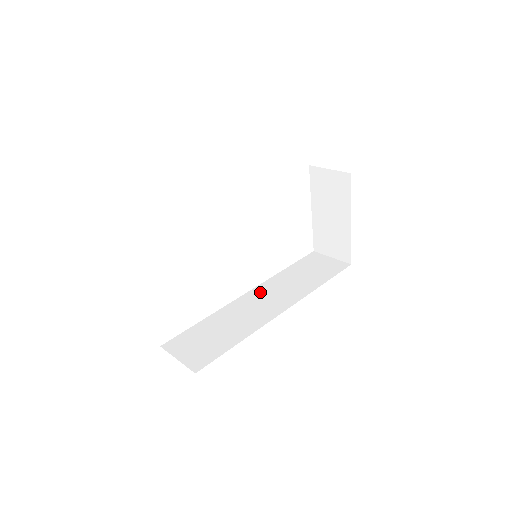
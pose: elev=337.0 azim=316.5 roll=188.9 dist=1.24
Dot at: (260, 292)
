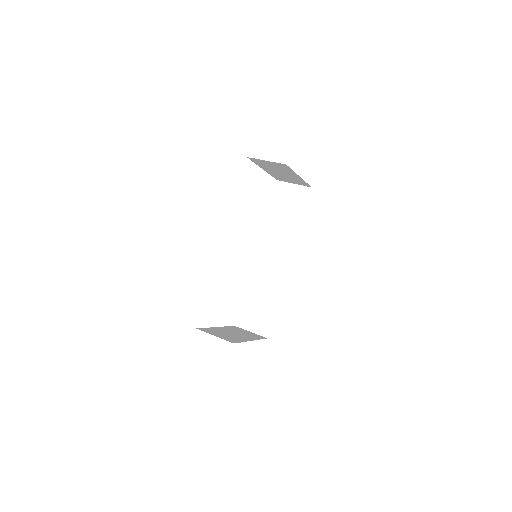
Dot at: (264, 249)
